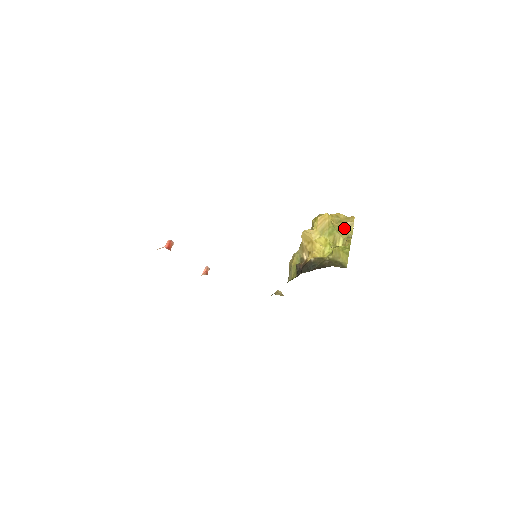
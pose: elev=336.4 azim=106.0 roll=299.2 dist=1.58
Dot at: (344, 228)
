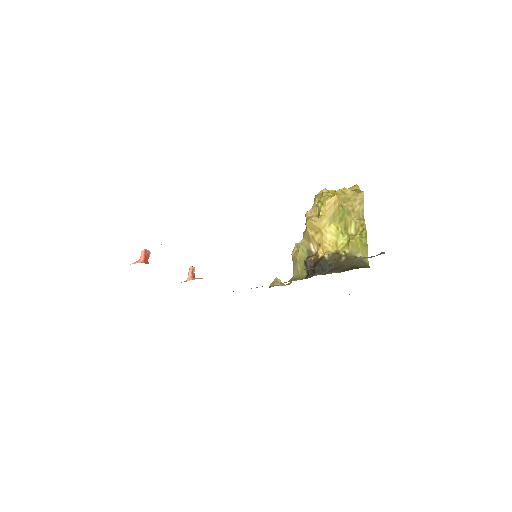
Dot at: (354, 208)
